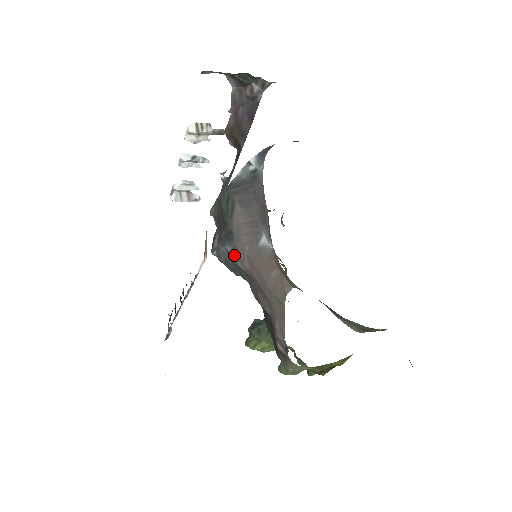
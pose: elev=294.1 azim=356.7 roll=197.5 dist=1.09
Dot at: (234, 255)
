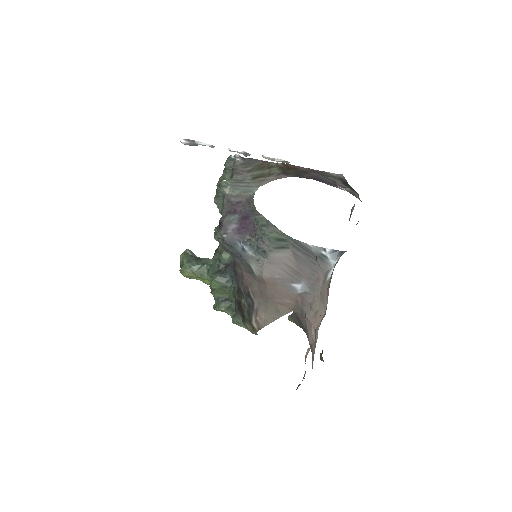
Dot at: (254, 261)
